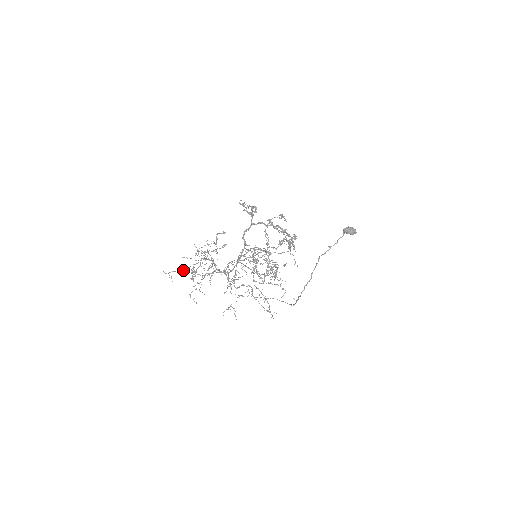
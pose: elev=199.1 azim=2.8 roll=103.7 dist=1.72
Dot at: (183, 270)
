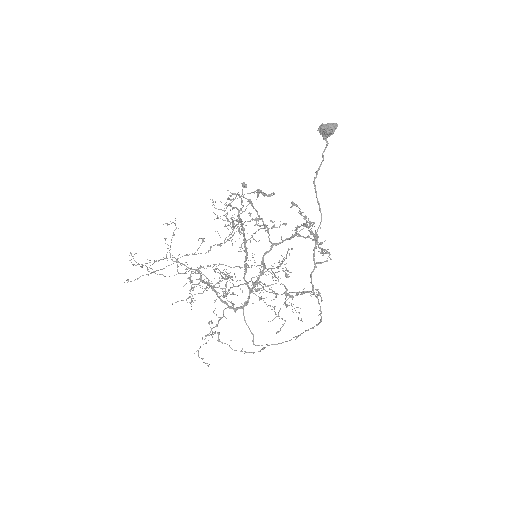
Dot at: (147, 274)
